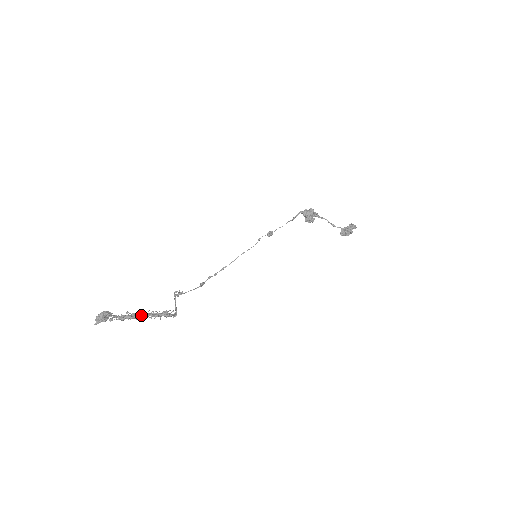
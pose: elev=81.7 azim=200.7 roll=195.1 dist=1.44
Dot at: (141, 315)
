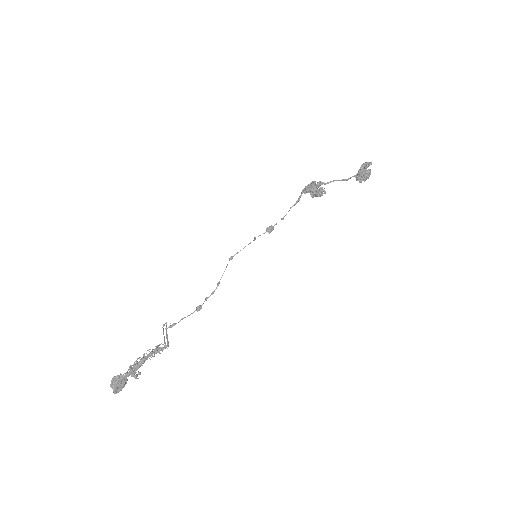
Dot at: (138, 362)
